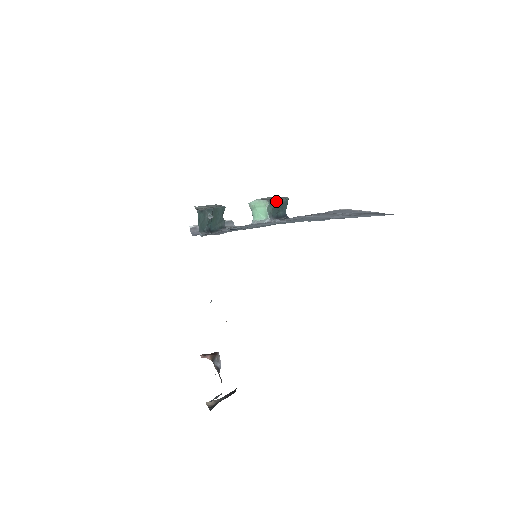
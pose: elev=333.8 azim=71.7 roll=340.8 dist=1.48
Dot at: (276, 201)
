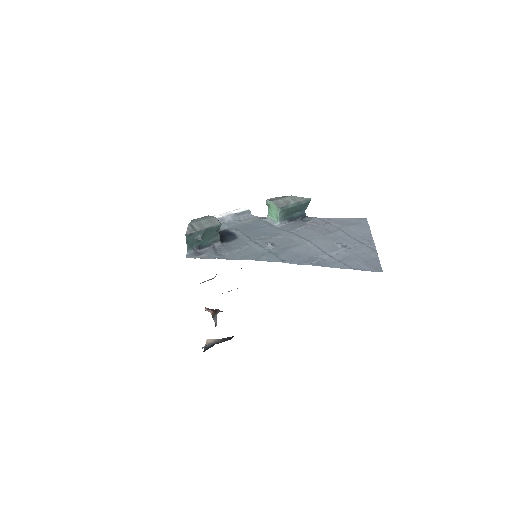
Dot at: (291, 206)
